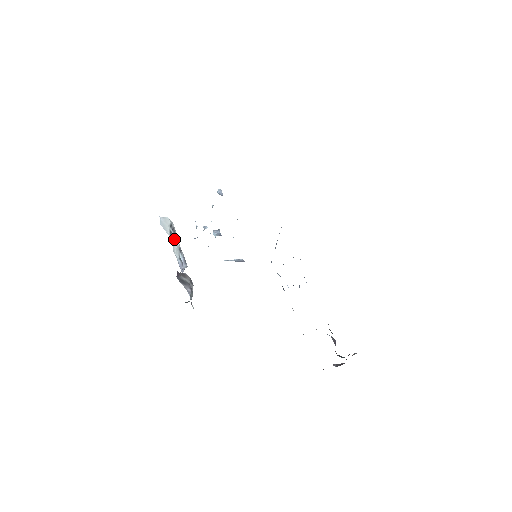
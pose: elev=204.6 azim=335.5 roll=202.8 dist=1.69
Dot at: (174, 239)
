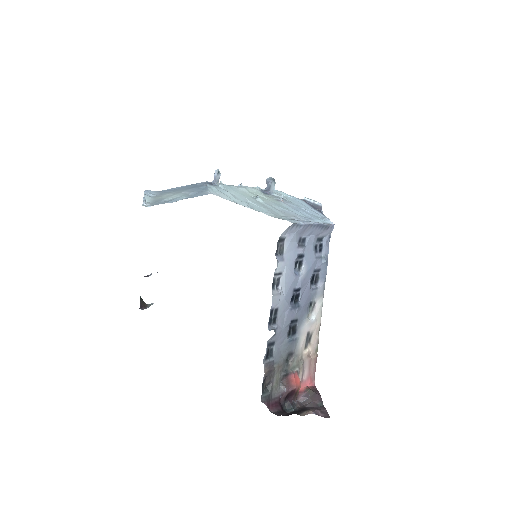
Dot at: occluded
